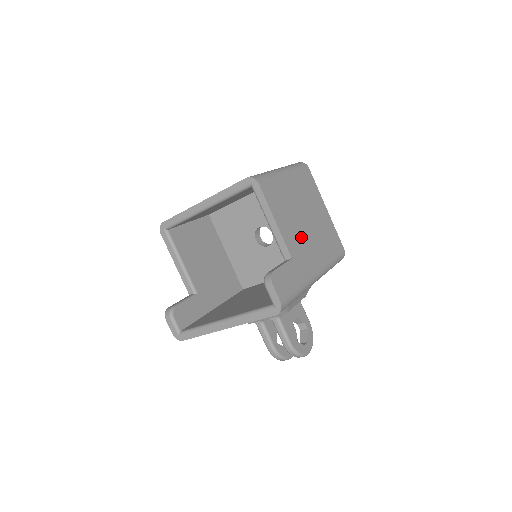
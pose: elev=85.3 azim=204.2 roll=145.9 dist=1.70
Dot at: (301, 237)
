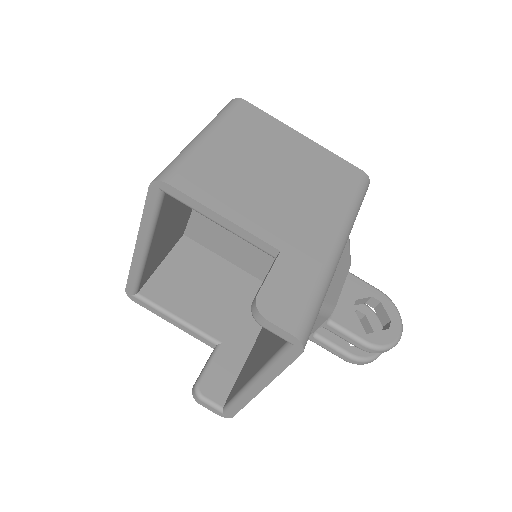
Dot at: (281, 207)
